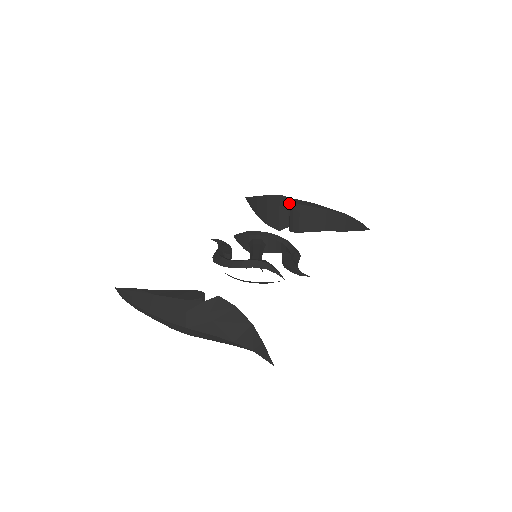
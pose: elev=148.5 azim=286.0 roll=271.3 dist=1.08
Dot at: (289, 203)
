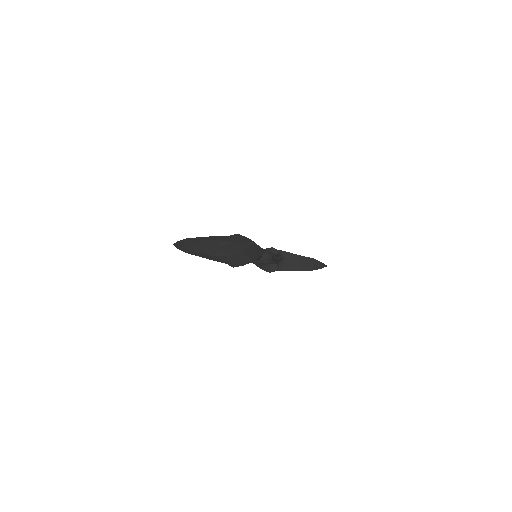
Dot at: occluded
